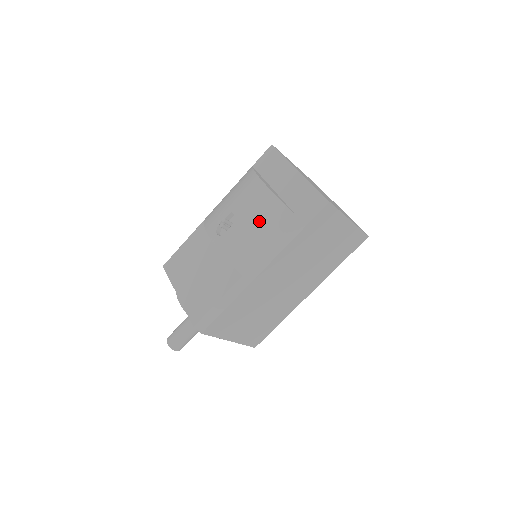
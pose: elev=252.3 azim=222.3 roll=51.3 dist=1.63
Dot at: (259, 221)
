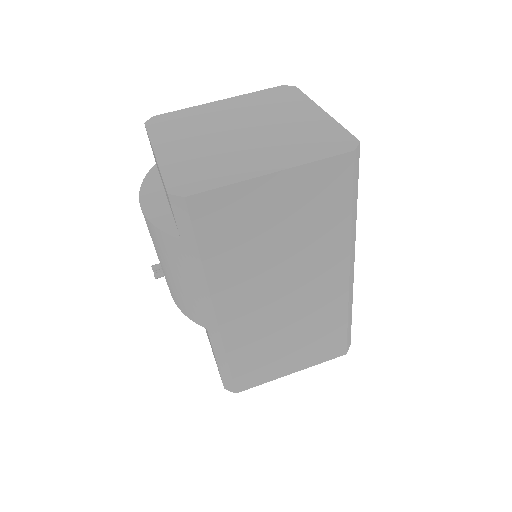
Dot at: (164, 260)
